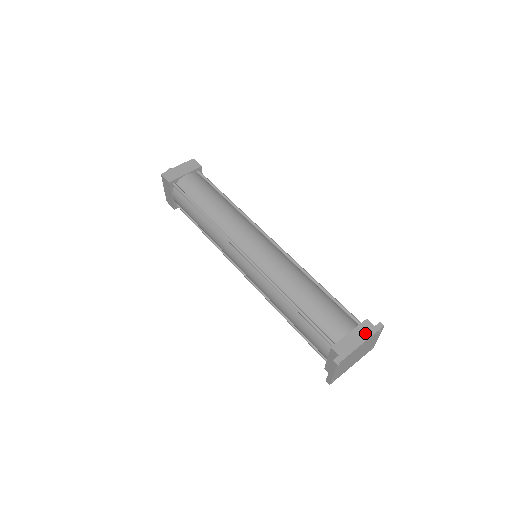
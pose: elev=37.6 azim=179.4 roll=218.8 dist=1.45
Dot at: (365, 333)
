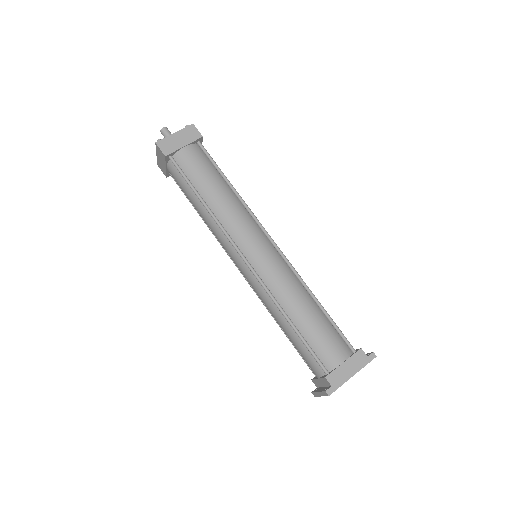
Dot at: (358, 364)
